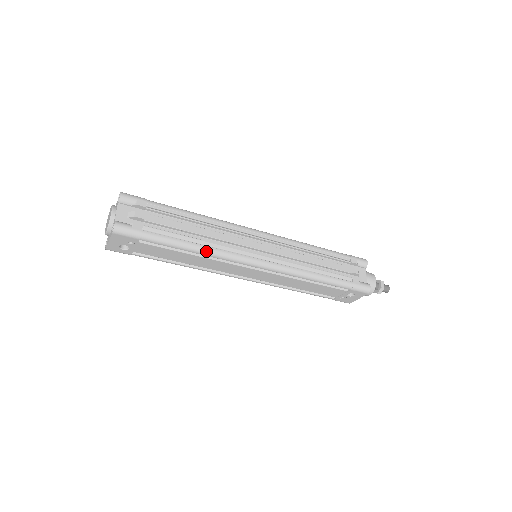
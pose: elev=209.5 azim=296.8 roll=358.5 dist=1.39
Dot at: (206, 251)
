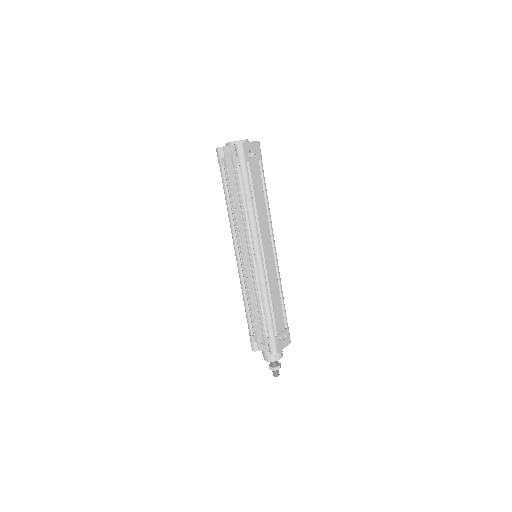
Dot at: occluded
